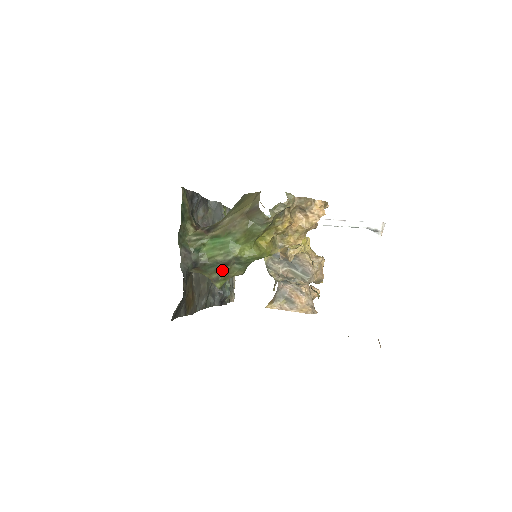
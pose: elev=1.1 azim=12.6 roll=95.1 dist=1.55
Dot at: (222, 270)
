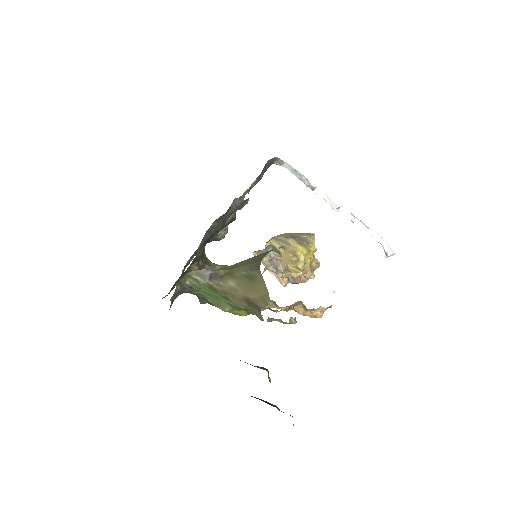
Dot at: (209, 303)
